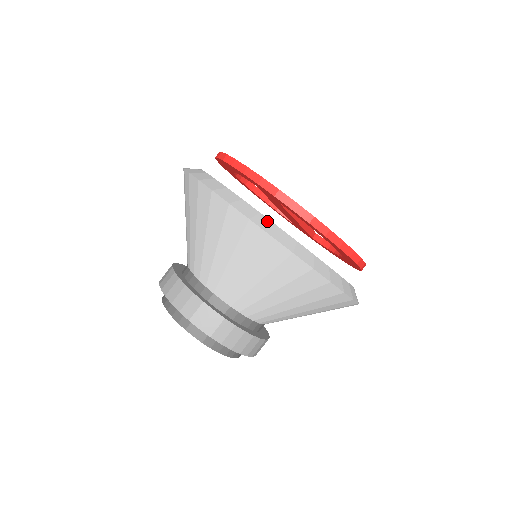
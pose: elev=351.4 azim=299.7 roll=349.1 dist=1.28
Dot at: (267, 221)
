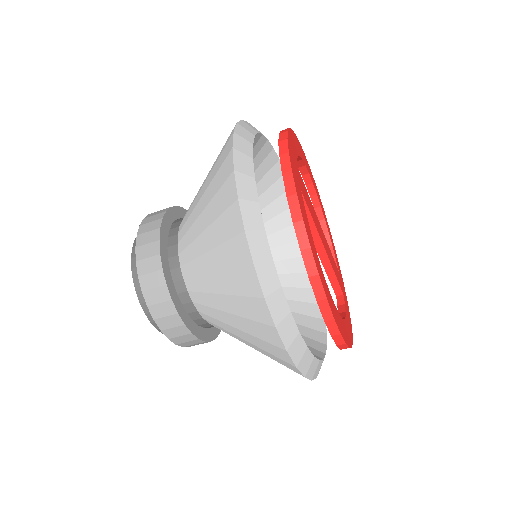
Dot at: (252, 188)
